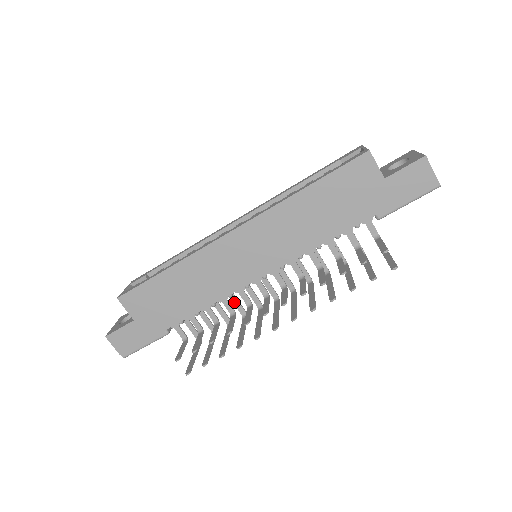
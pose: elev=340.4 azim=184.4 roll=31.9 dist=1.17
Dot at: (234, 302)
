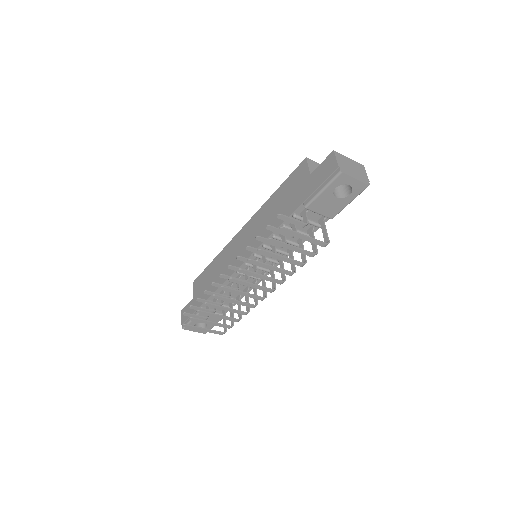
Dot at: (246, 301)
